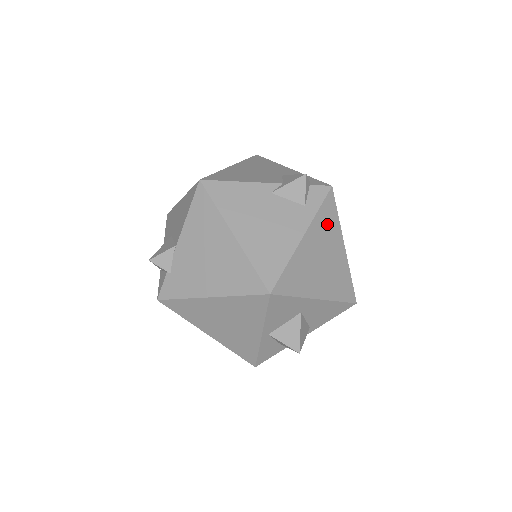
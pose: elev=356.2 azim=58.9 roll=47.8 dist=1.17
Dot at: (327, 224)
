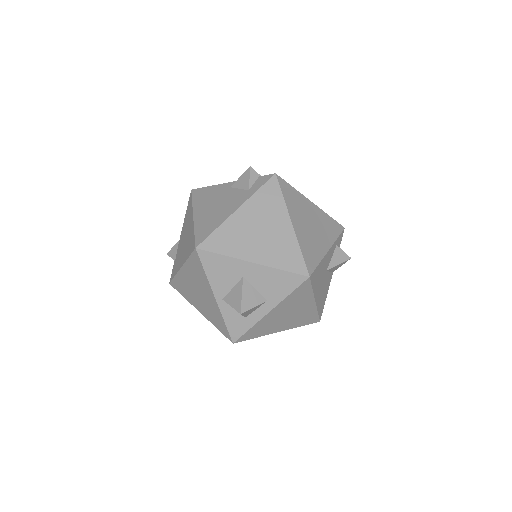
Dot at: (268, 202)
